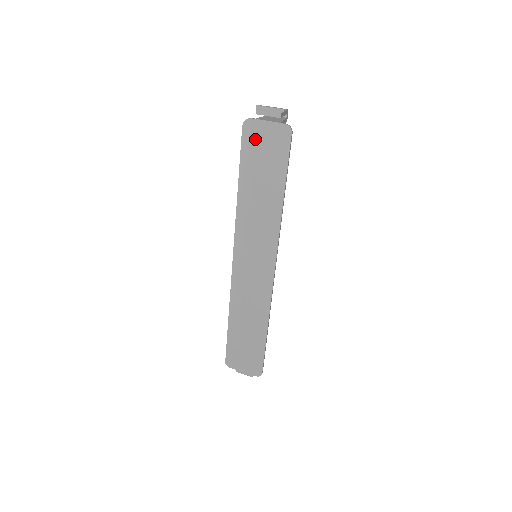
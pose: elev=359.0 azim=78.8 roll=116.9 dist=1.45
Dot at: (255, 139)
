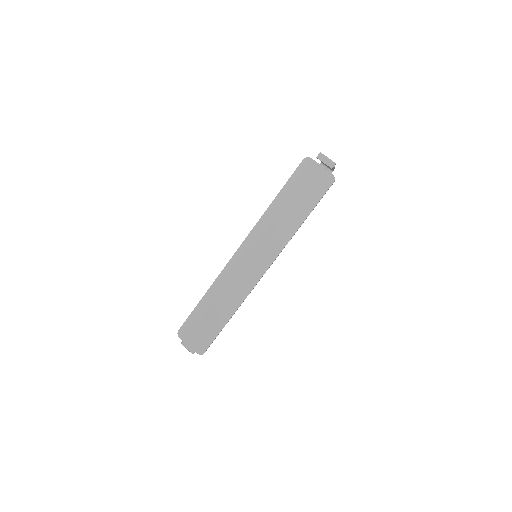
Dot at: (306, 173)
